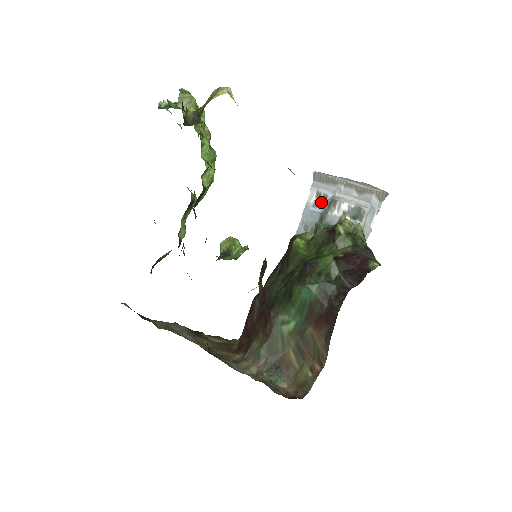
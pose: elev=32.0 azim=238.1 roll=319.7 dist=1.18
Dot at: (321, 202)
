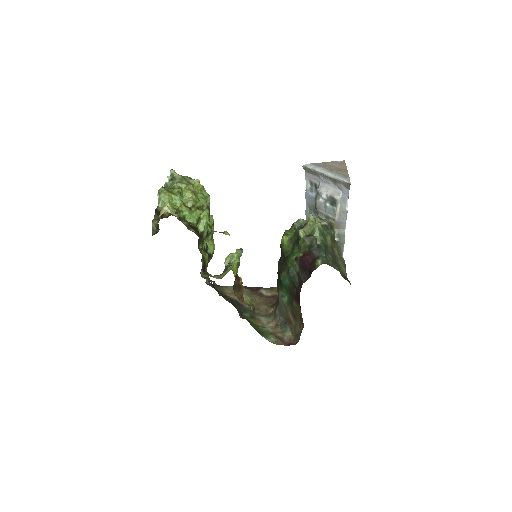
Dot at: (314, 188)
